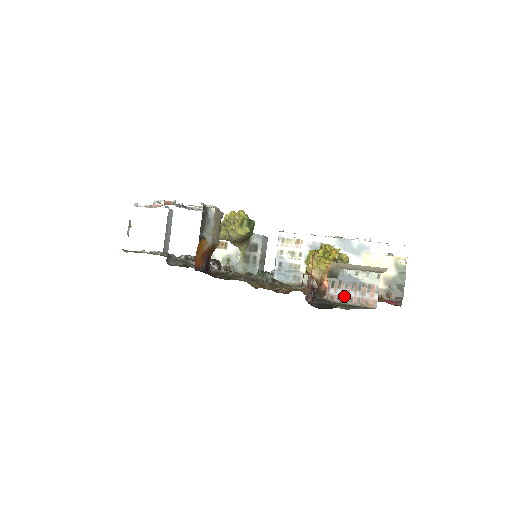
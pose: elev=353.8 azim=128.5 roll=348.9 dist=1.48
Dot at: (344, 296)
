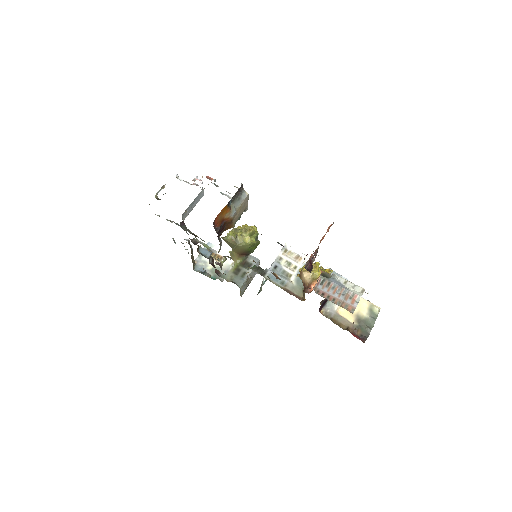
Dot at: (329, 294)
